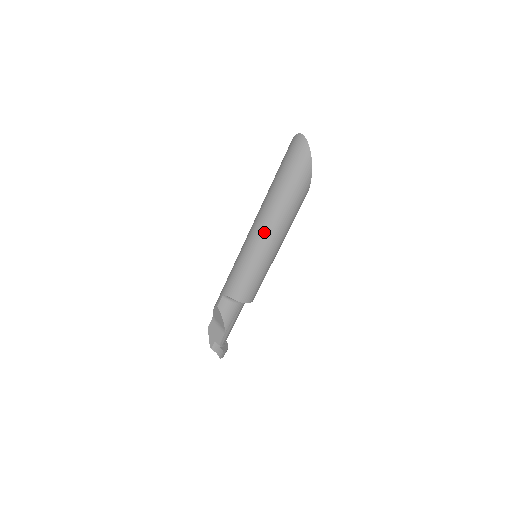
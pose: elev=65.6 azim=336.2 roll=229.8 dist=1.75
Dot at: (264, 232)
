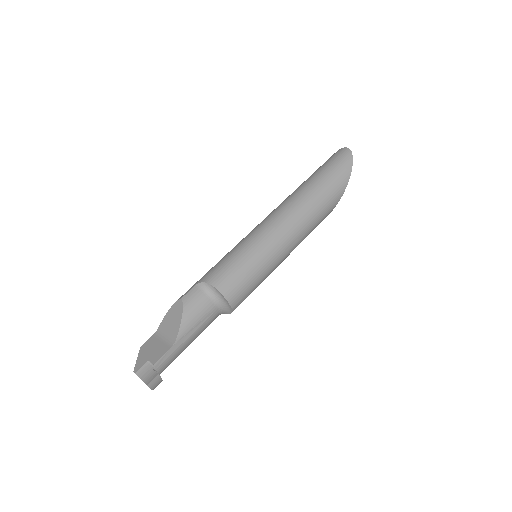
Dot at: (283, 217)
